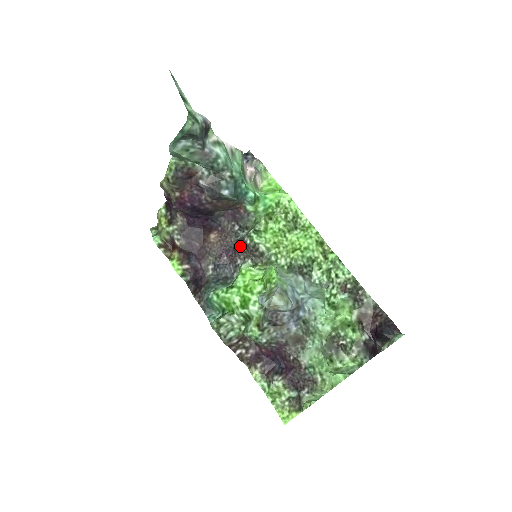
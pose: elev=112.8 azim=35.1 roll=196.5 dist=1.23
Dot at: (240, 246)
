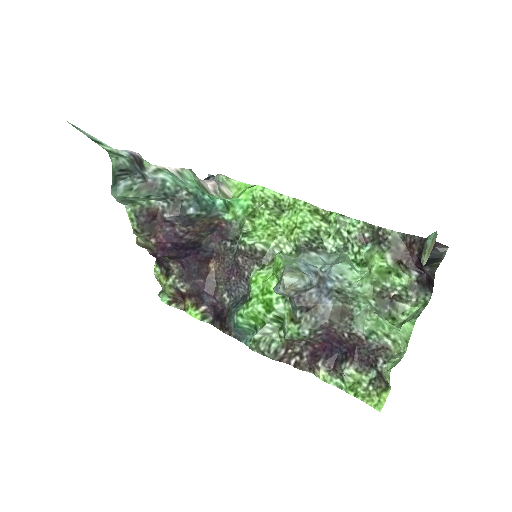
Dot at: (239, 257)
